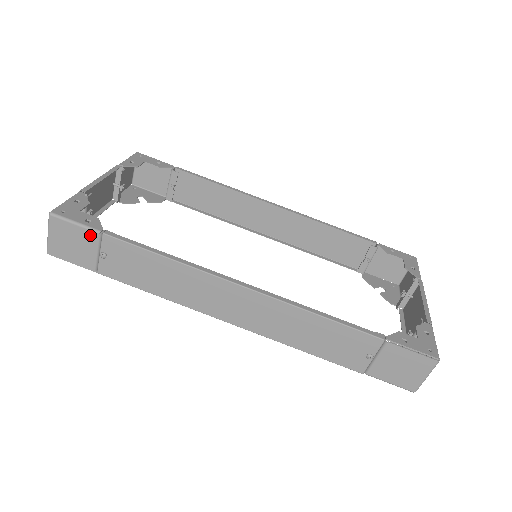
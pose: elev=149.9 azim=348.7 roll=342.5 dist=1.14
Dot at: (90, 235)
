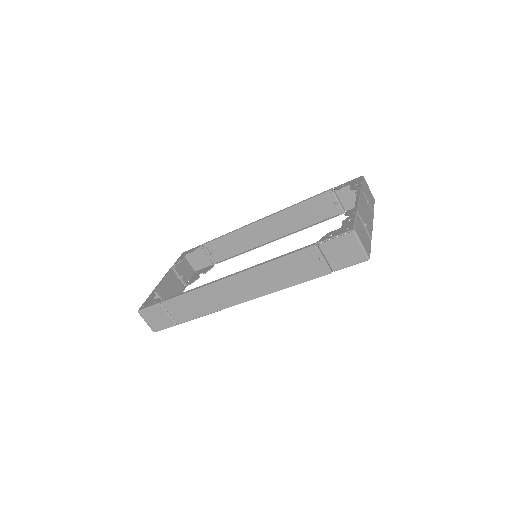
Dot at: (158, 308)
